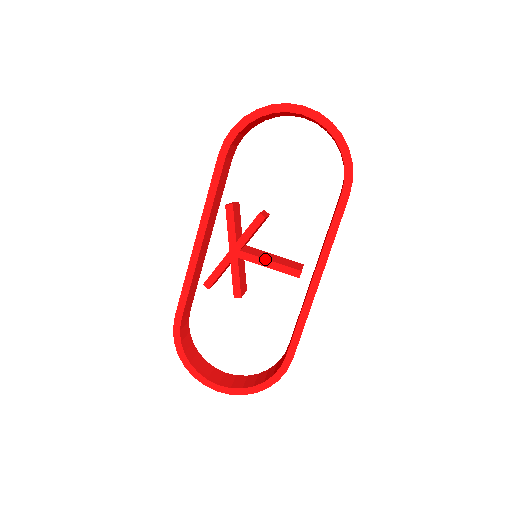
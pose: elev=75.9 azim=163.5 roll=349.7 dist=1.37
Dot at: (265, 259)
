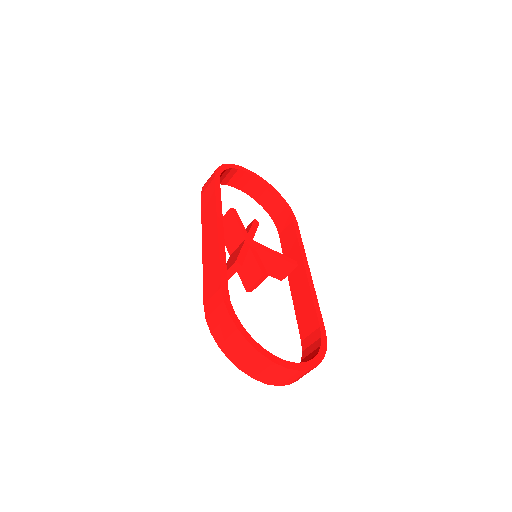
Dot at: (271, 249)
